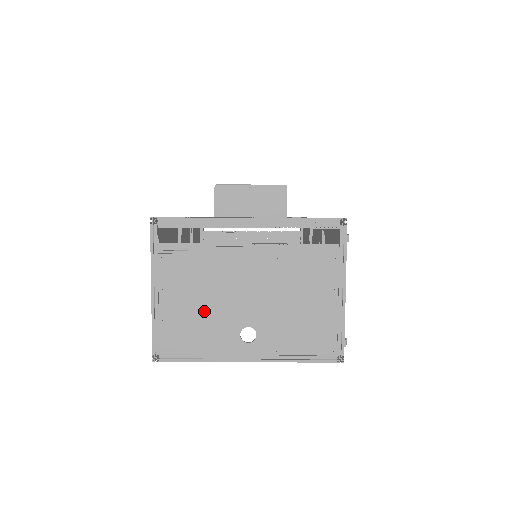
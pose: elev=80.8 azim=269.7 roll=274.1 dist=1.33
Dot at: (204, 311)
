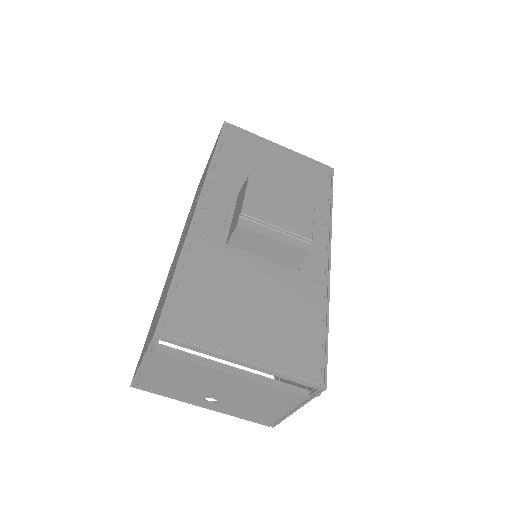
Dot at: (181, 383)
